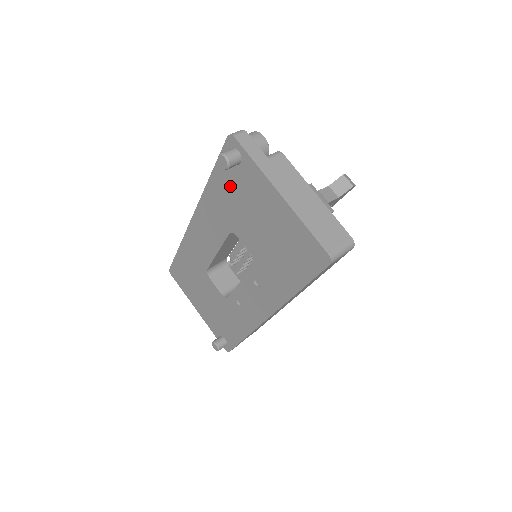
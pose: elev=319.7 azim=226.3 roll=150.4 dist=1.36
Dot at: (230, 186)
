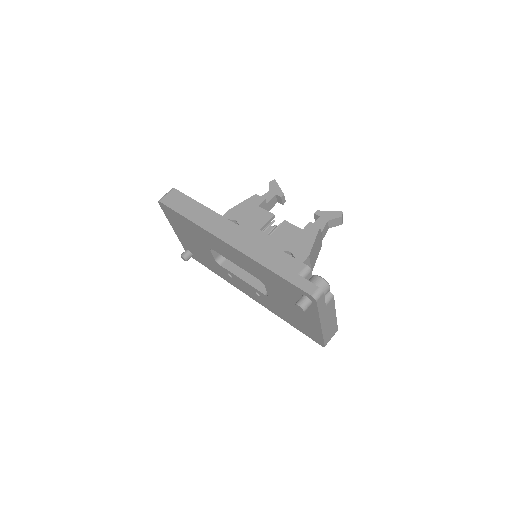
Dot at: (286, 289)
